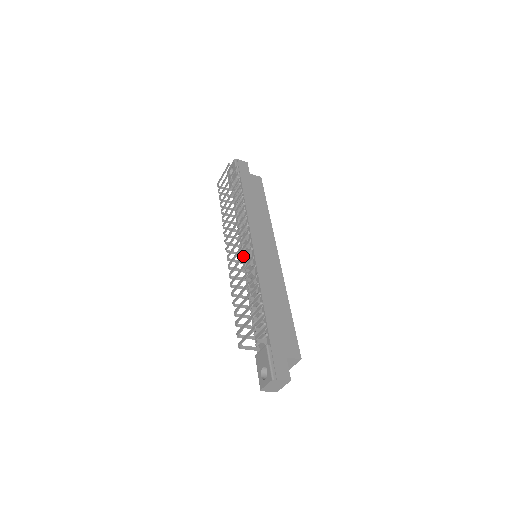
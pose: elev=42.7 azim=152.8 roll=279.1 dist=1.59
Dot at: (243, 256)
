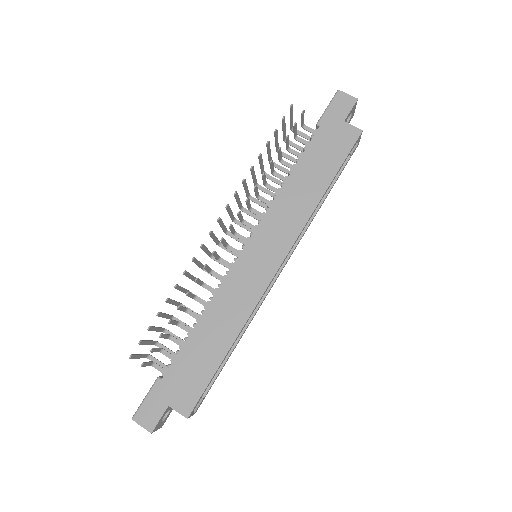
Dot at: occluded
